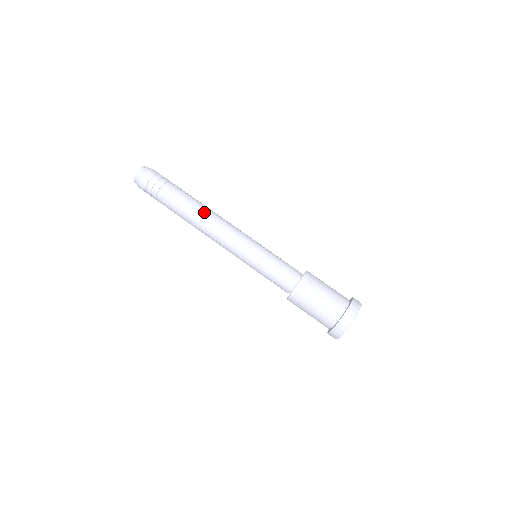
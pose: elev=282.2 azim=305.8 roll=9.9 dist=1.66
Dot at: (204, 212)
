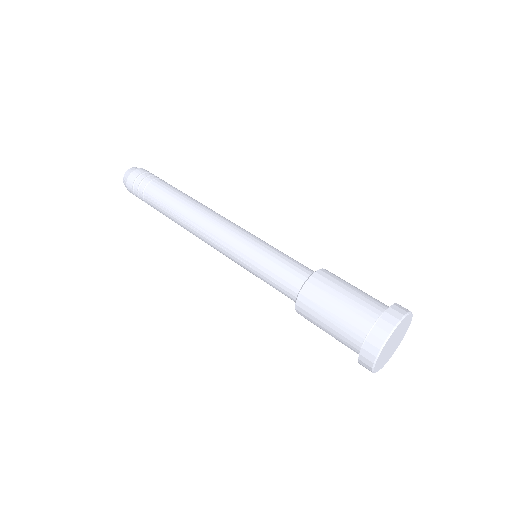
Dot at: (196, 203)
